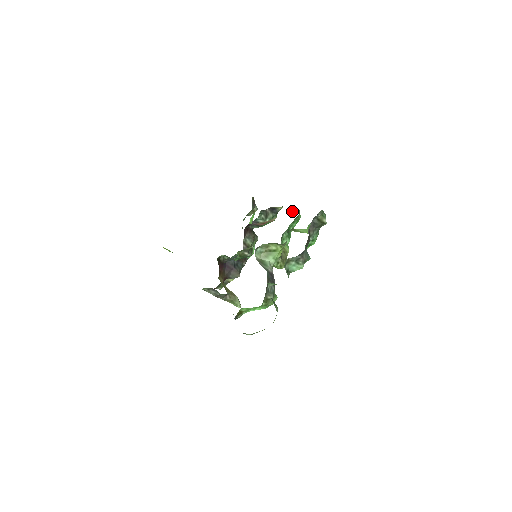
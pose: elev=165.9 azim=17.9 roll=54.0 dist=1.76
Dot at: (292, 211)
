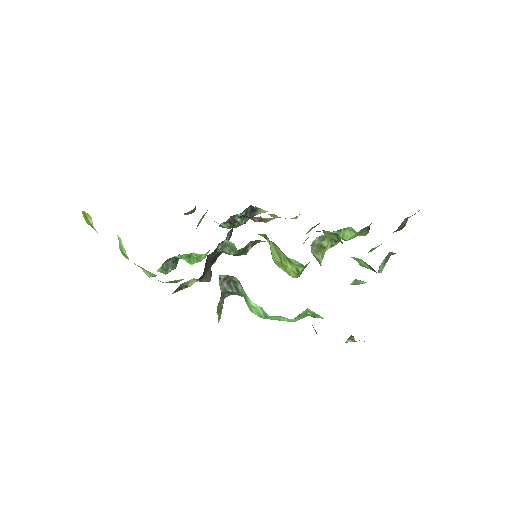
Dot at: occluded
